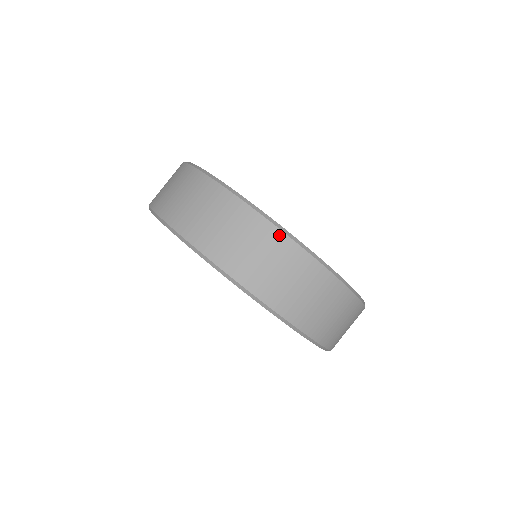
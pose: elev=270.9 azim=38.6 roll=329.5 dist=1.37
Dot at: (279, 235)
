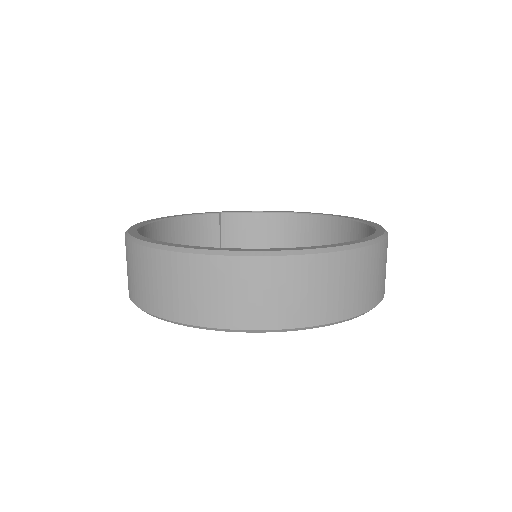
Dot at: (163, 255)
